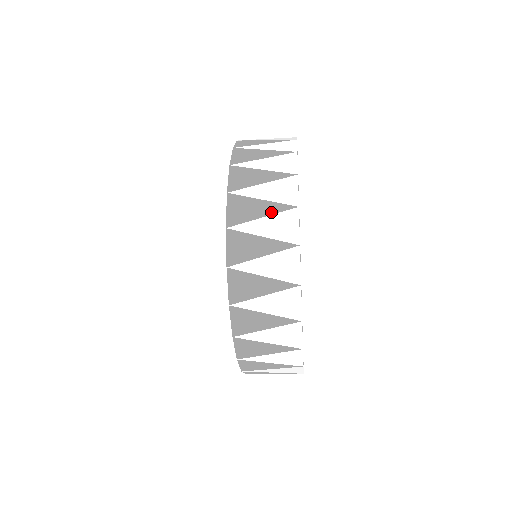
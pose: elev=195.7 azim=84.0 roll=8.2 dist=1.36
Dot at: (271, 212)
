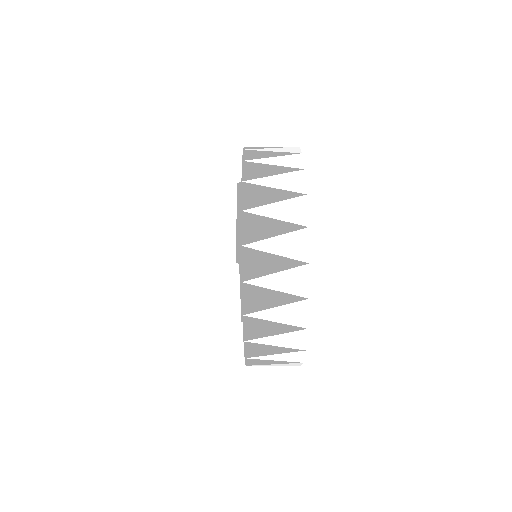
Dot at: (280, 155)
